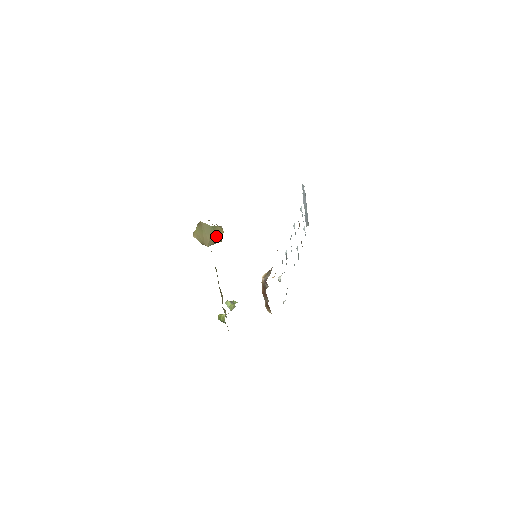
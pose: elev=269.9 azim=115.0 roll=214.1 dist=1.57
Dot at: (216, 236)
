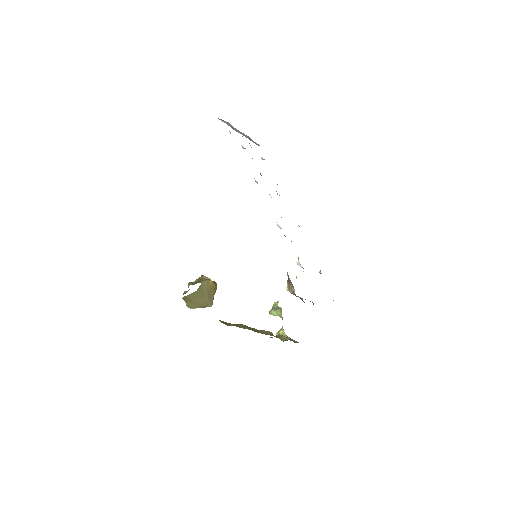
Dot at: (209, 291)
